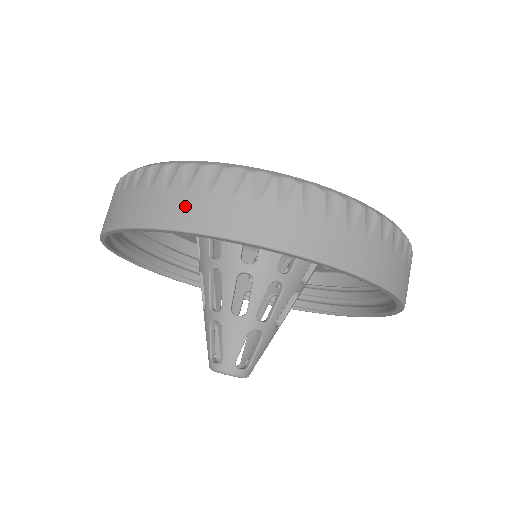
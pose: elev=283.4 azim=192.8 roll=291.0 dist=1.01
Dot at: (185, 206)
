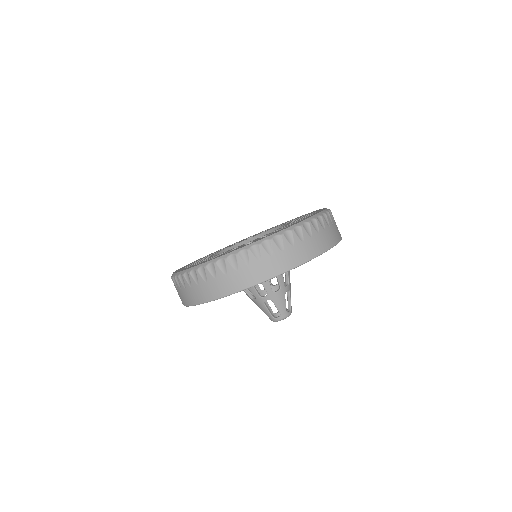
Dot at: (179, 296)
